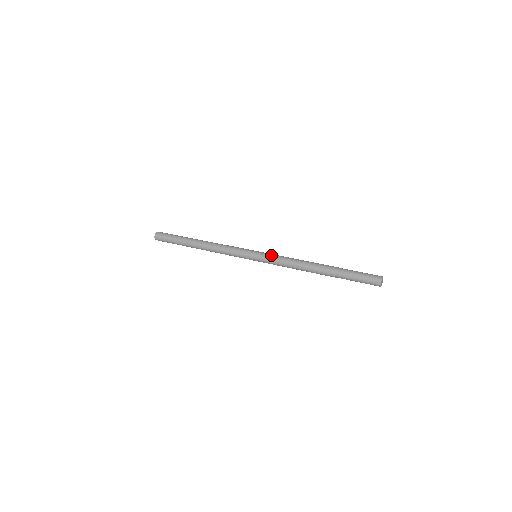
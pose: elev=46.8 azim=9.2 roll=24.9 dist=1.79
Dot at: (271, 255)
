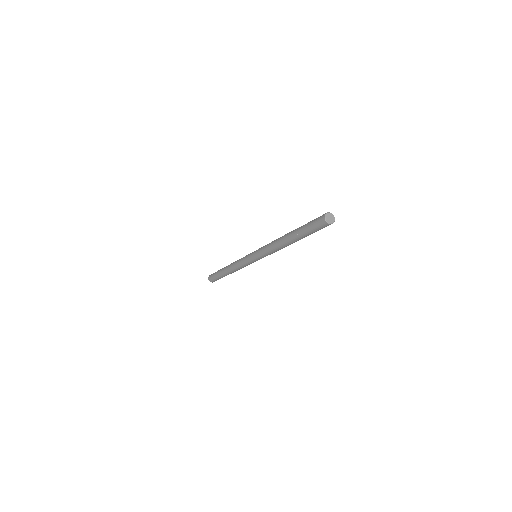
Dot at: (259, 249)
